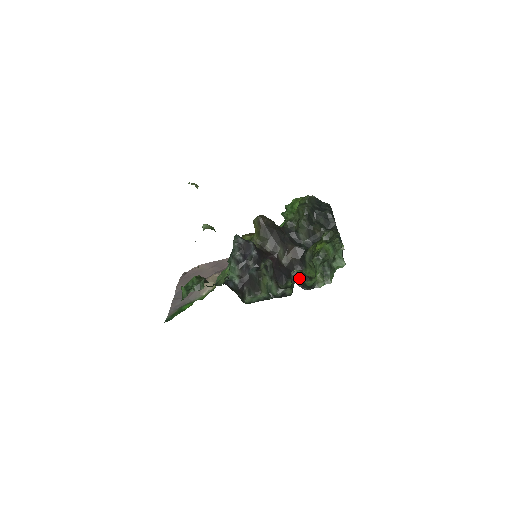
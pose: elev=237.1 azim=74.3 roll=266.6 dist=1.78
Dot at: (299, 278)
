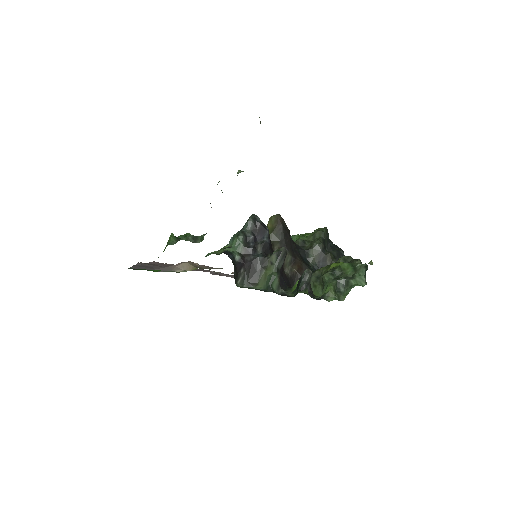
Dot at: occluded
